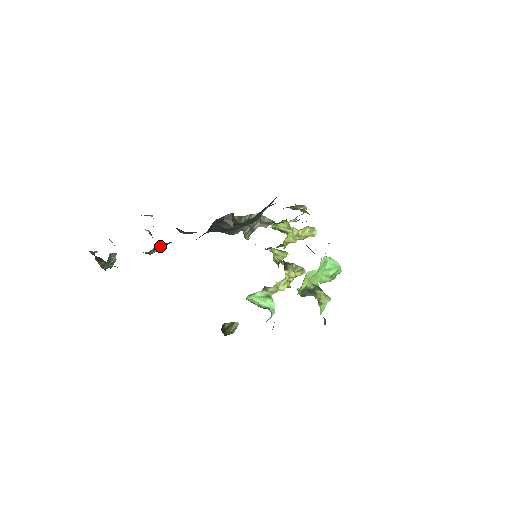
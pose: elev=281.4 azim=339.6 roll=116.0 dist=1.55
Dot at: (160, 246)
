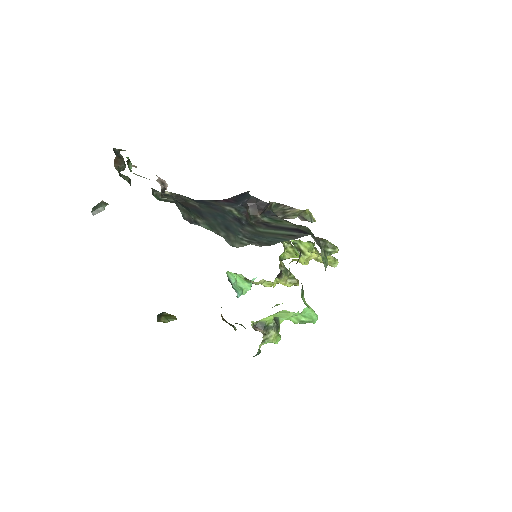
Dot at: (173, 195)
